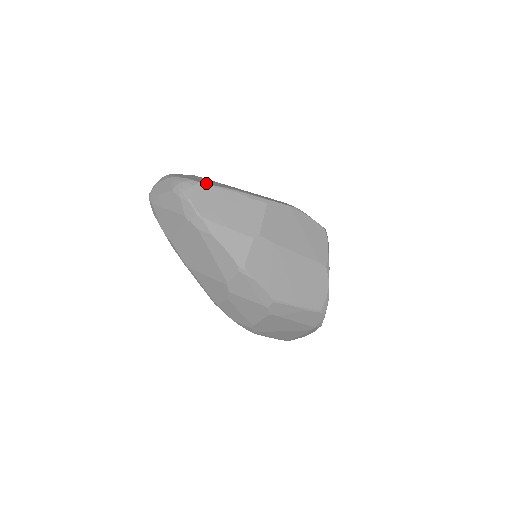
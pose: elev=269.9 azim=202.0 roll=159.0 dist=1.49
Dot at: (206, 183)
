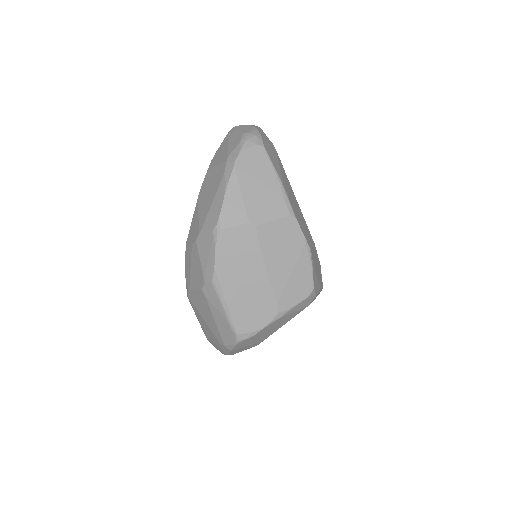
Dot at: (268, 154)
